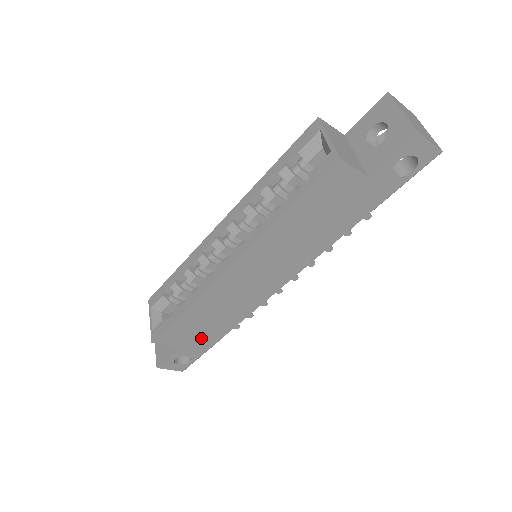
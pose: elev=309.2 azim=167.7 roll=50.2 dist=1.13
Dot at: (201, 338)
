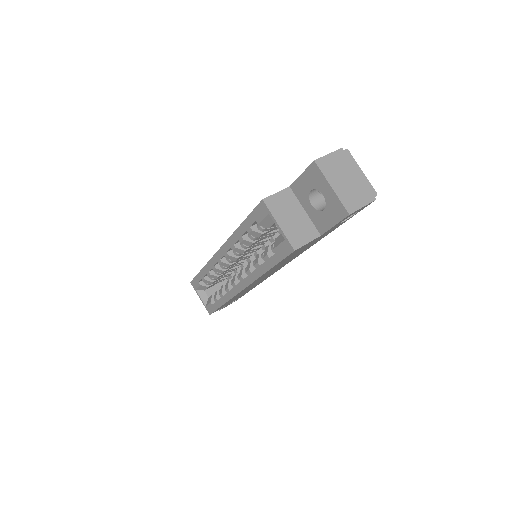
Dot at: occluded
